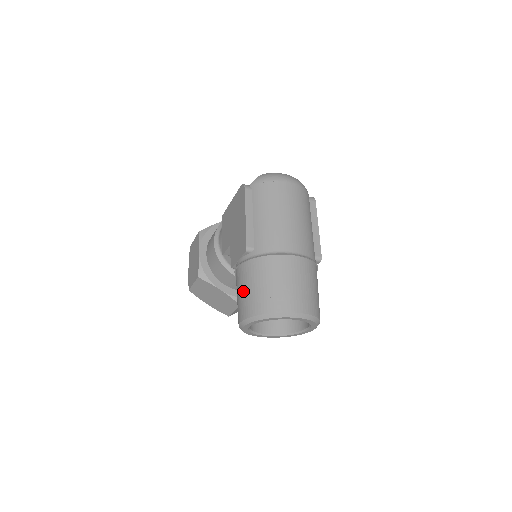
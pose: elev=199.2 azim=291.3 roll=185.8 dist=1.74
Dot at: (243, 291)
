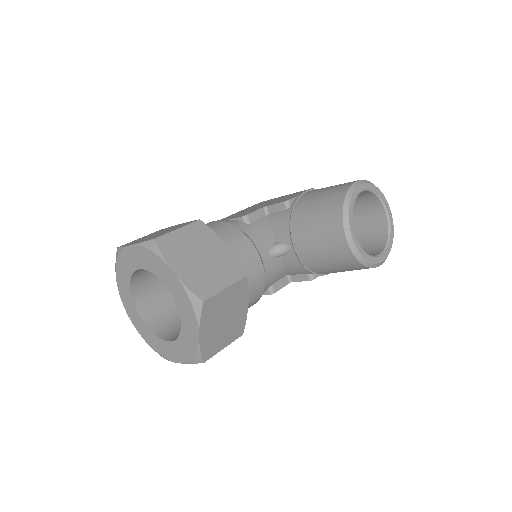
Dot at: occluded
